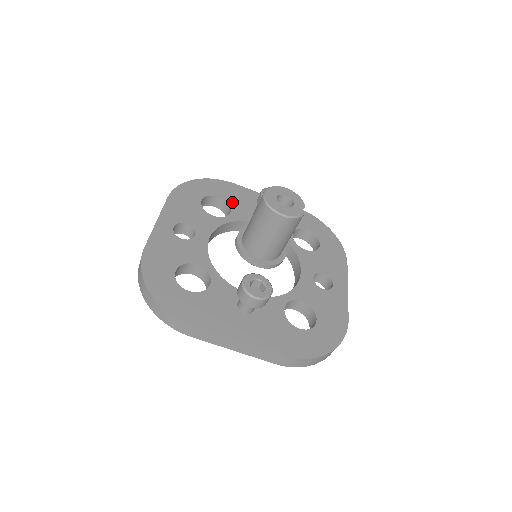
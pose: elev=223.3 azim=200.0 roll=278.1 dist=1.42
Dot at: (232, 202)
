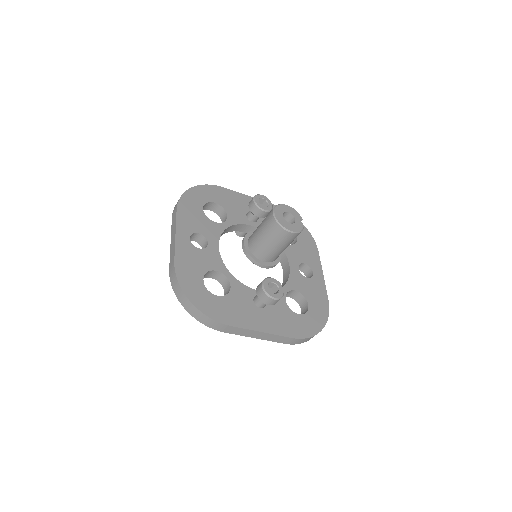
Dot at: (226, 206)
